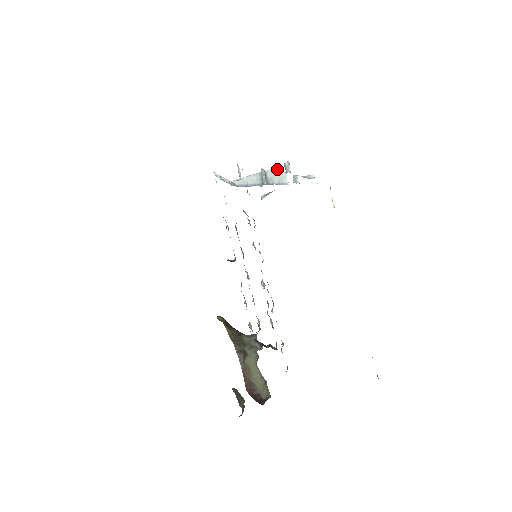
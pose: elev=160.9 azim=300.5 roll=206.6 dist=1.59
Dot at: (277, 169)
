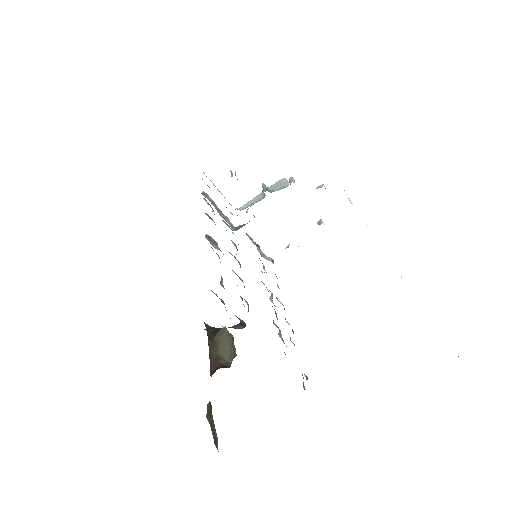
Dot at: (279, 181)
